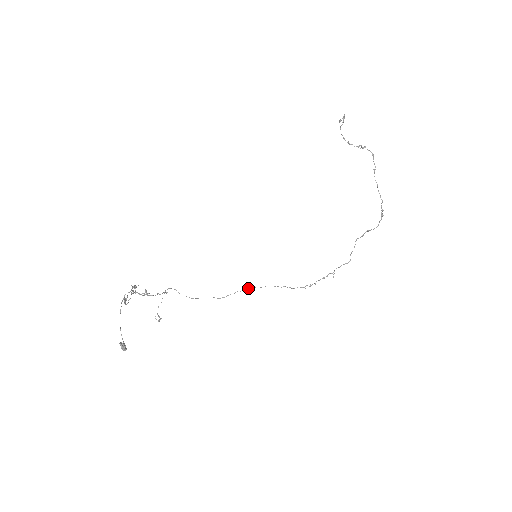
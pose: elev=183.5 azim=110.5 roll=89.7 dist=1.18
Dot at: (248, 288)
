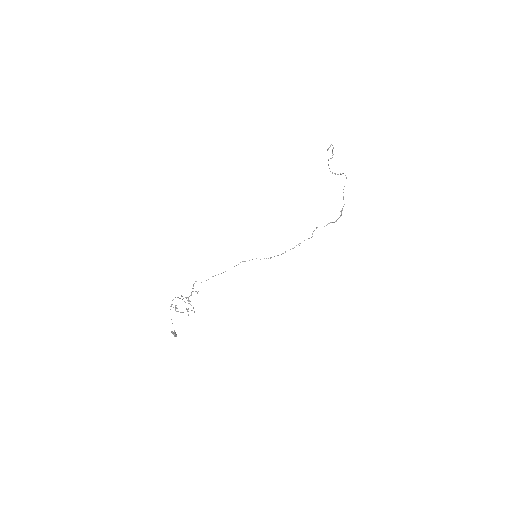
Dot at: occluded
